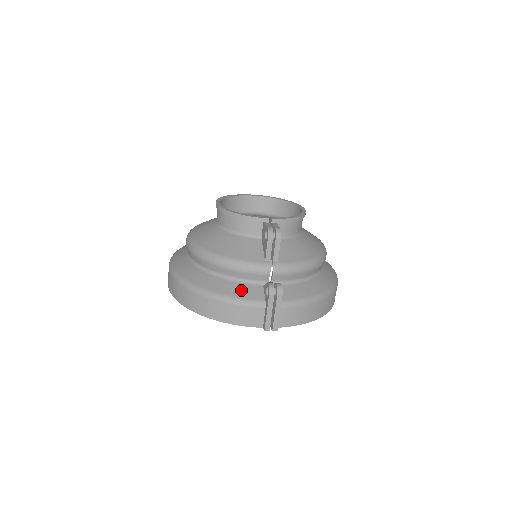
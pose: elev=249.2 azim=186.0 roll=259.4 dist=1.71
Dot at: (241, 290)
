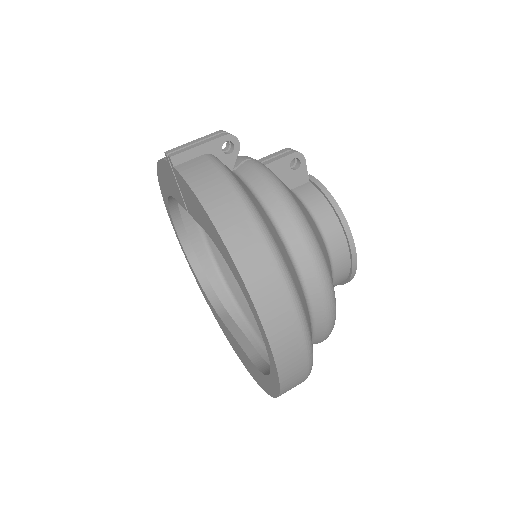
Dot at: occluded
